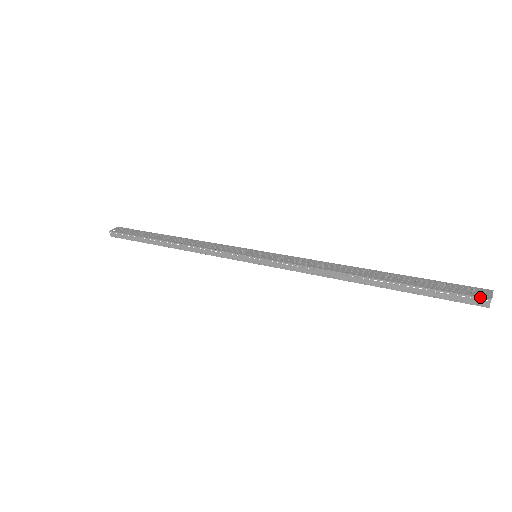
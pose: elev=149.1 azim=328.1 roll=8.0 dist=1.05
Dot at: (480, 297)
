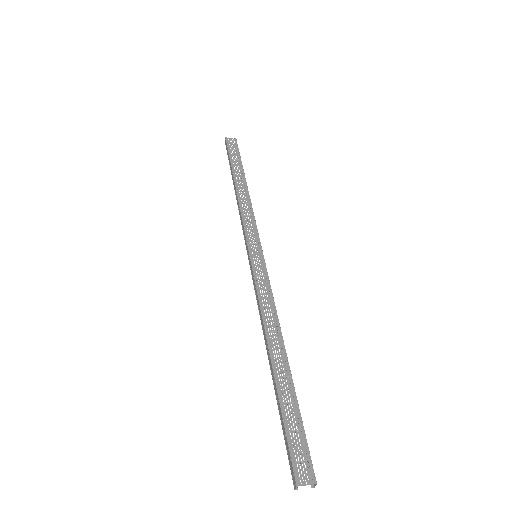
Dot at: (295, 474)
